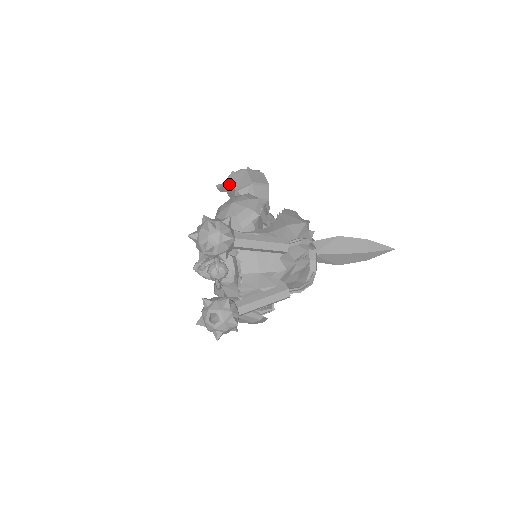
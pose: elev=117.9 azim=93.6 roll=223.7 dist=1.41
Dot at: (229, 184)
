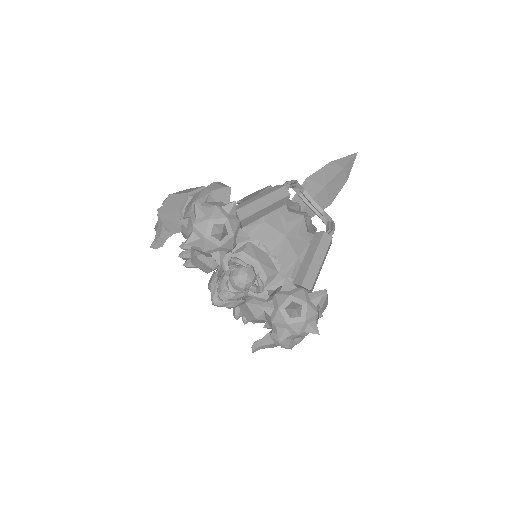
Dot at: (166, 219)
